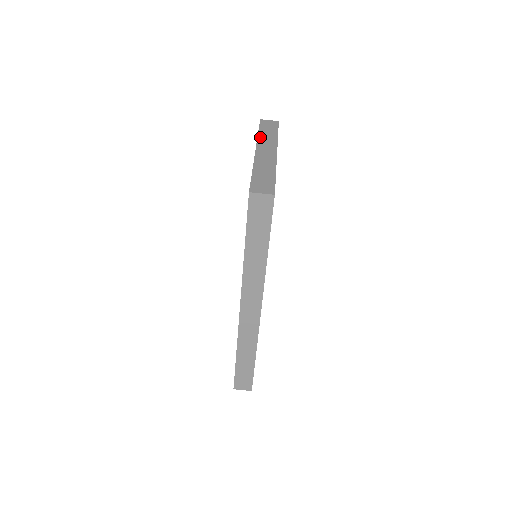
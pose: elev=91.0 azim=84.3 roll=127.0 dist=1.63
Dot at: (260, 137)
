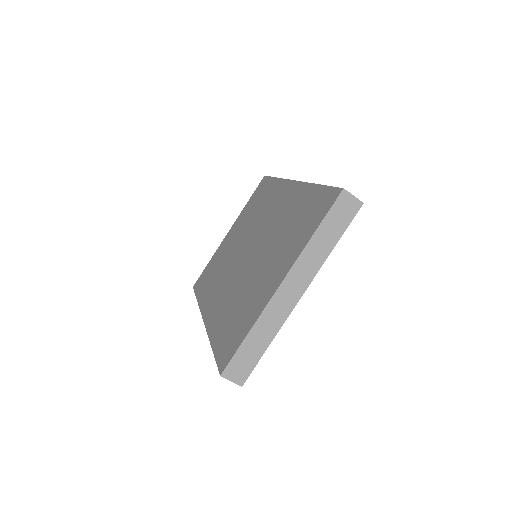
Dot at: (307, 250)
